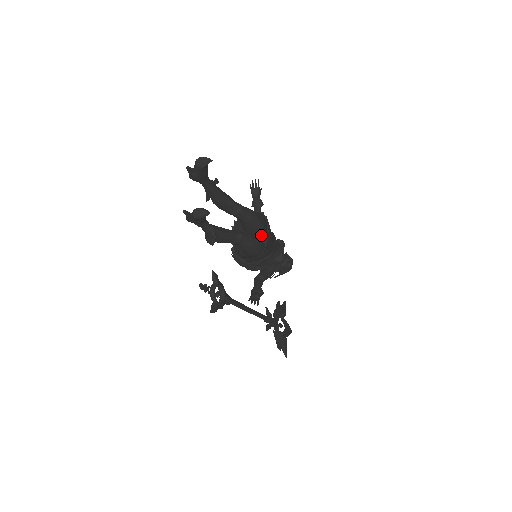
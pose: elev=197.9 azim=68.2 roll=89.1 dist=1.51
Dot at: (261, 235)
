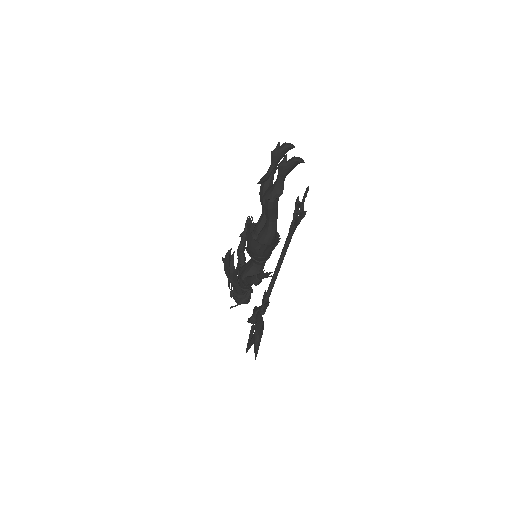
Dot at: occluded
